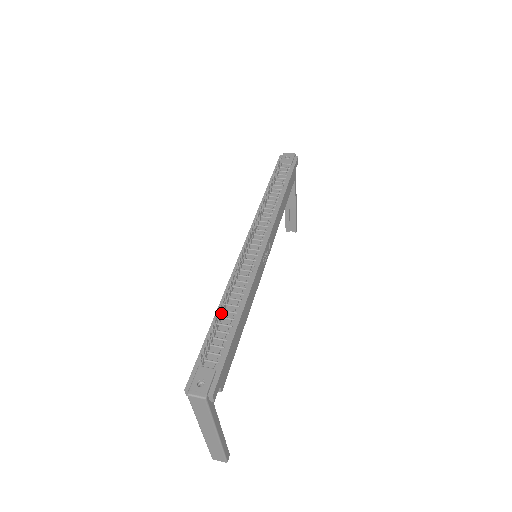
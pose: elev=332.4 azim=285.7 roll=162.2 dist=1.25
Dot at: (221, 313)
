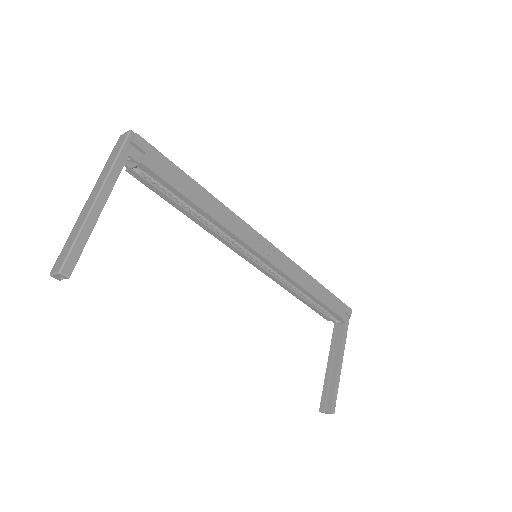
Dot at: occluded
